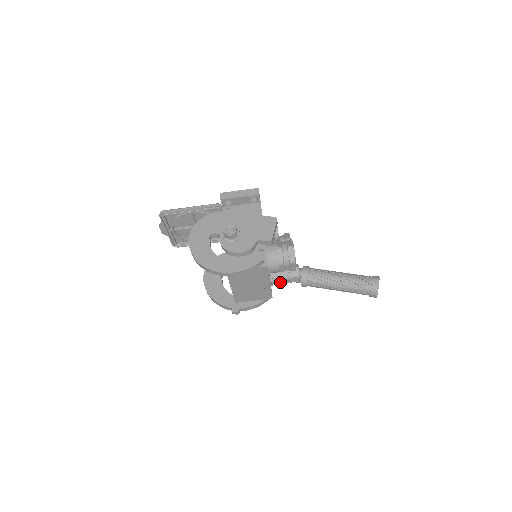
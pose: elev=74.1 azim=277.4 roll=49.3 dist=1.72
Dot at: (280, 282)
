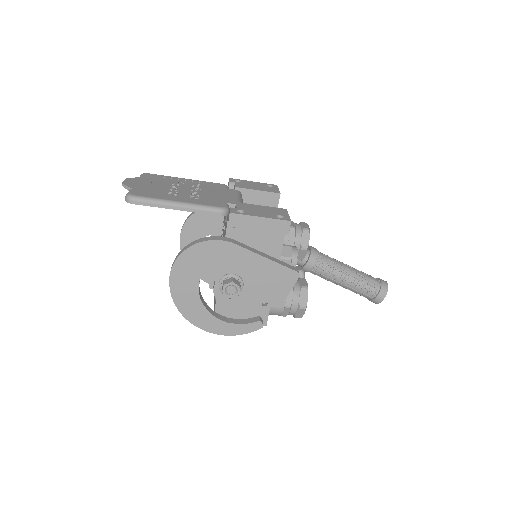
Dot at: occluded
